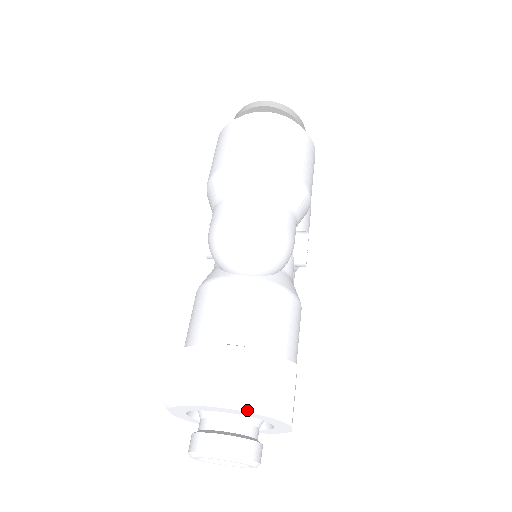
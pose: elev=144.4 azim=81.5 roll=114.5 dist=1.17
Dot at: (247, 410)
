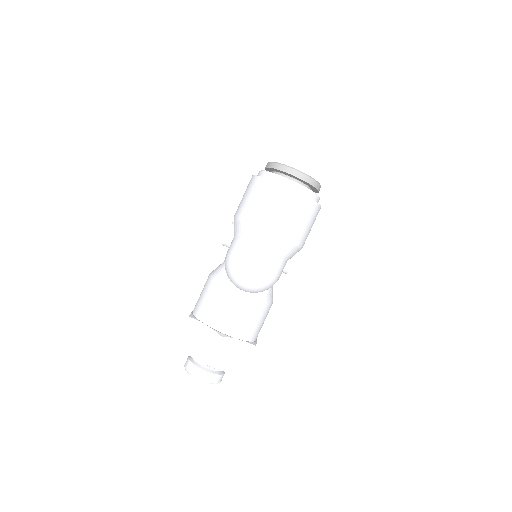
Dot at: (221, 369)
